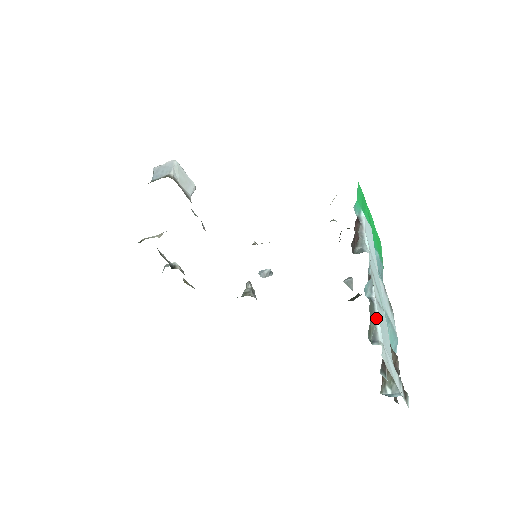
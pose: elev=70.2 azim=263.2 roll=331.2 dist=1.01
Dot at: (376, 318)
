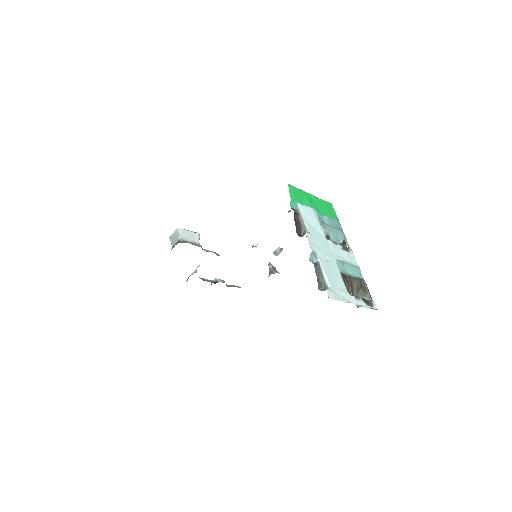
Dot at: (323, 274)
